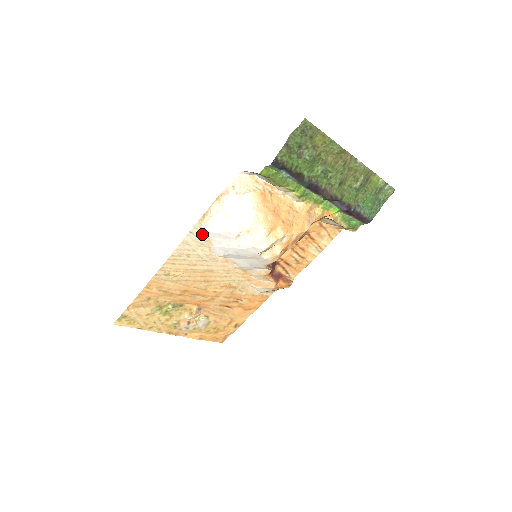
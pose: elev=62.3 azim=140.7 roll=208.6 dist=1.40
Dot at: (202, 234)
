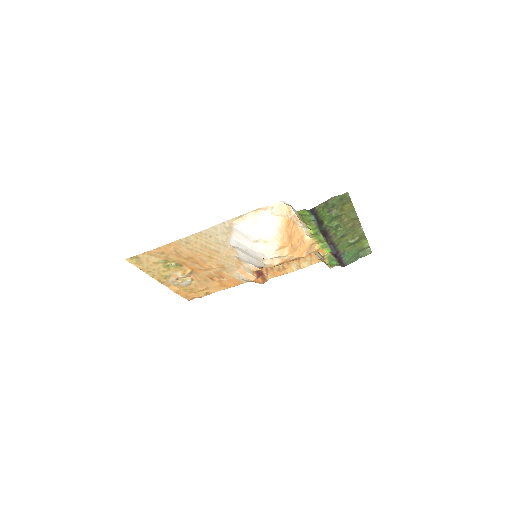
Dot at: (230, 227)
